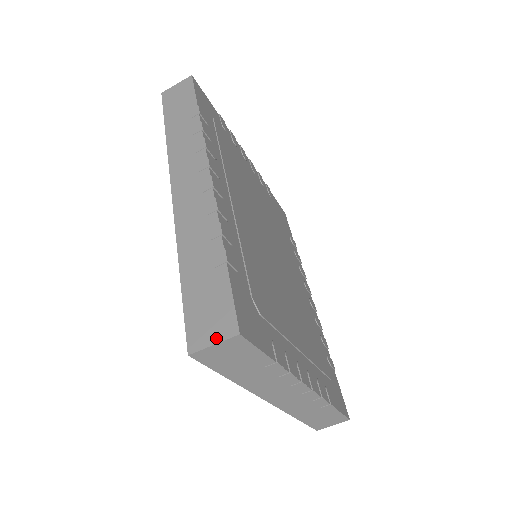
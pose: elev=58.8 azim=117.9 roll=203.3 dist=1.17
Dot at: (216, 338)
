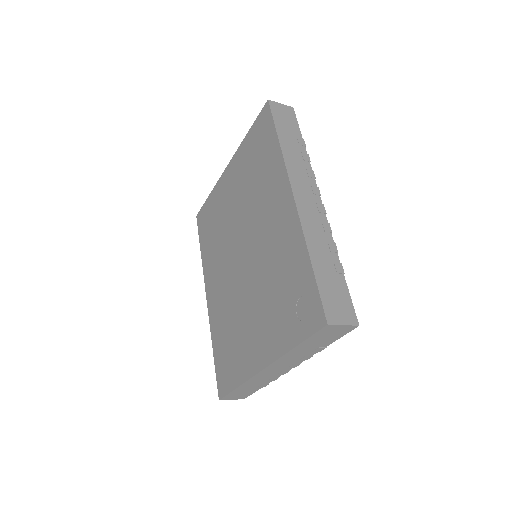
Dot at: (345, 321)
